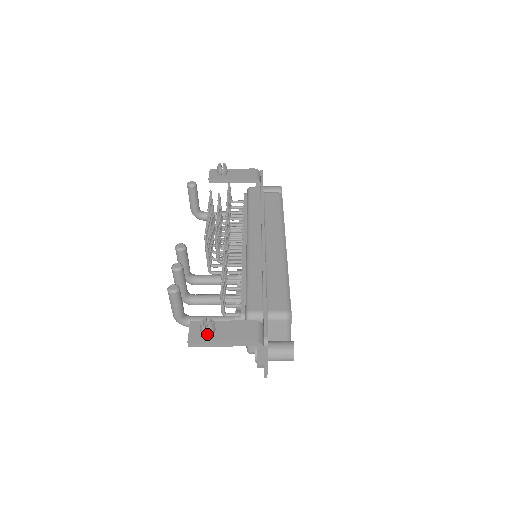
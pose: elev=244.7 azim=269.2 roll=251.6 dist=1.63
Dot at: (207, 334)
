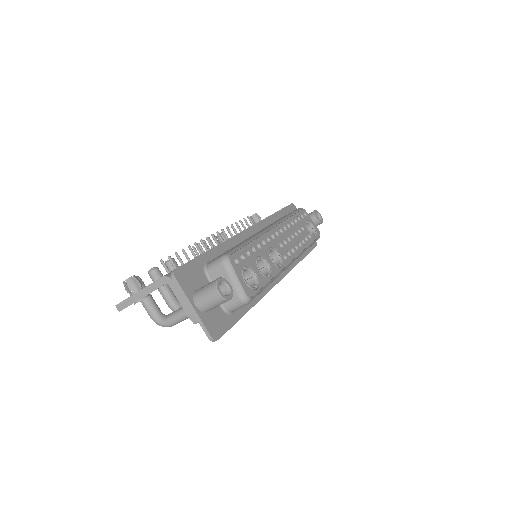
Dot at: (133, 293)
